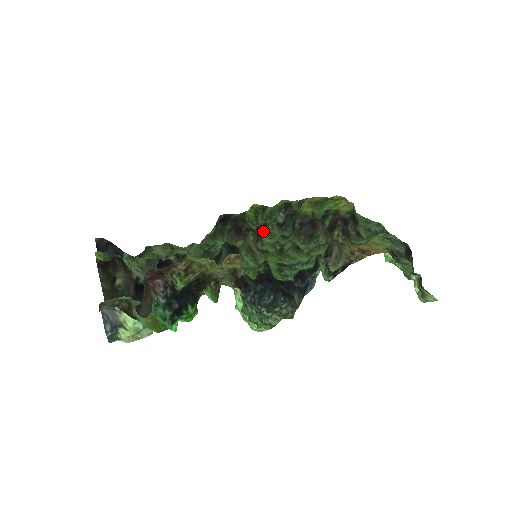
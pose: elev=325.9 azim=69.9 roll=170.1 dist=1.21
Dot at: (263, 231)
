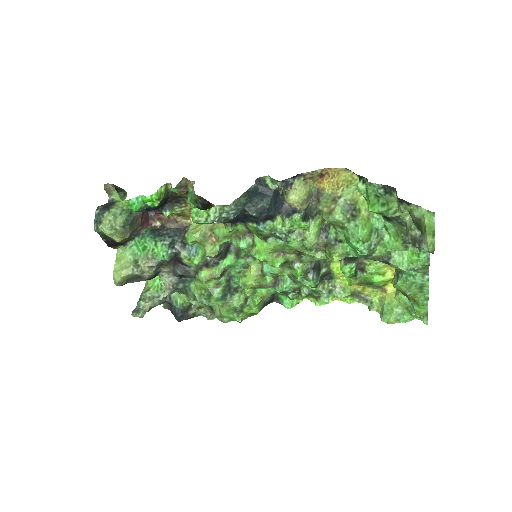
Dot at: occluded
